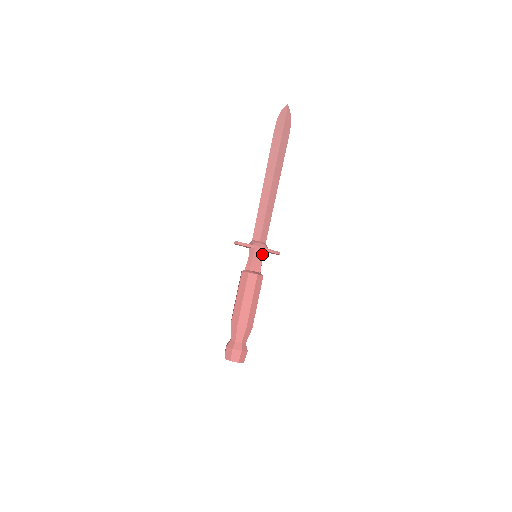
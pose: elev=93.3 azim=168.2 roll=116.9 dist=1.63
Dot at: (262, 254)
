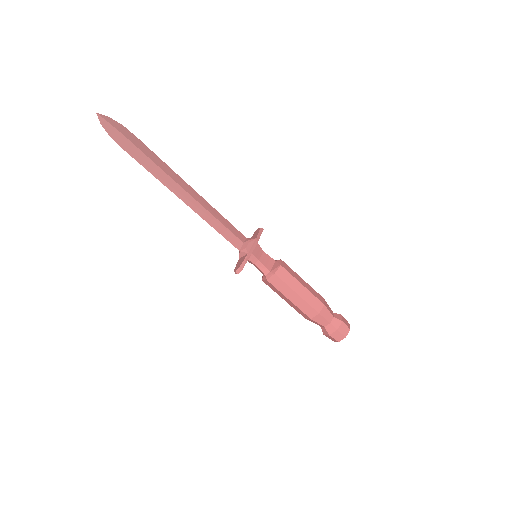
Dot at: (259, 248)
